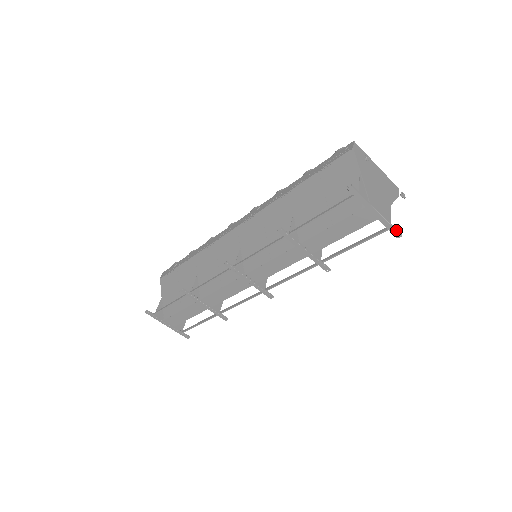
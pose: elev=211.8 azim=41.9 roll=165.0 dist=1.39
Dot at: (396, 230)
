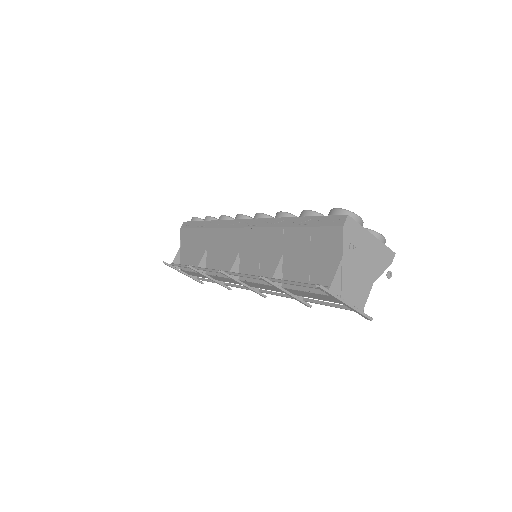
Dot at: (366, 317)
